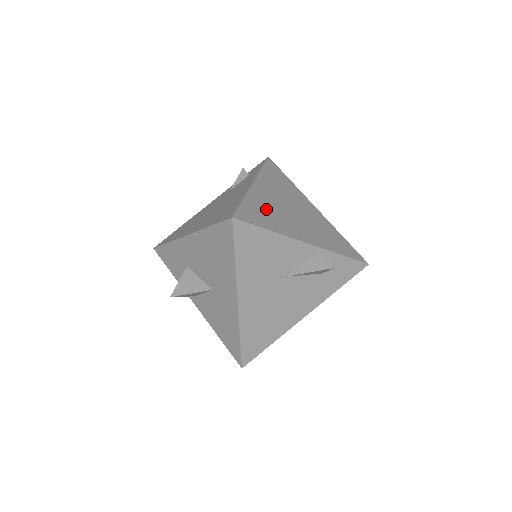
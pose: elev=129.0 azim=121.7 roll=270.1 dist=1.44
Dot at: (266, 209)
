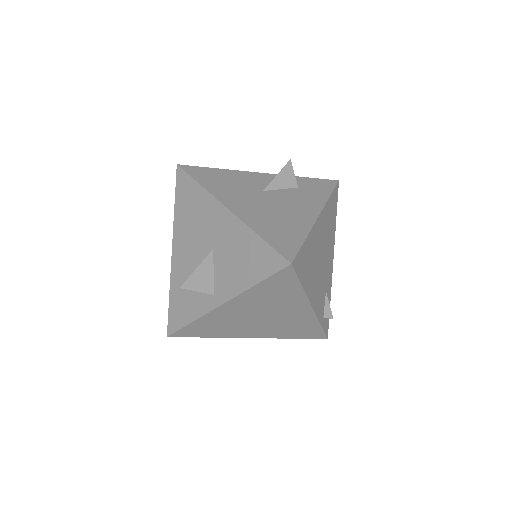
Dot at: occluded
